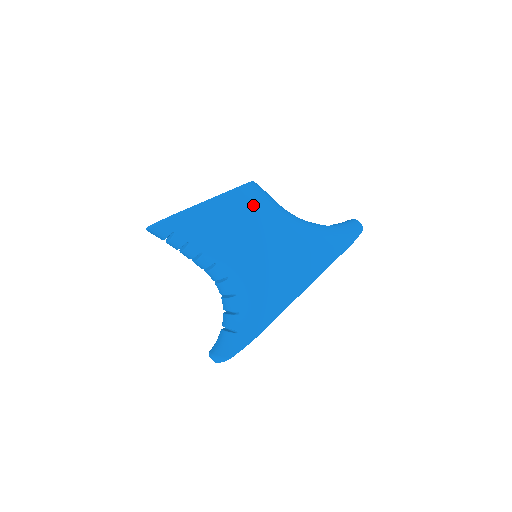
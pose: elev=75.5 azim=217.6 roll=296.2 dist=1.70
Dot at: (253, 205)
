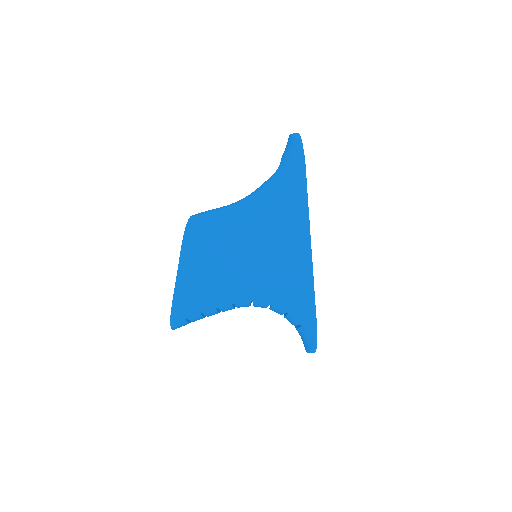
Dot at: (205, 241)
